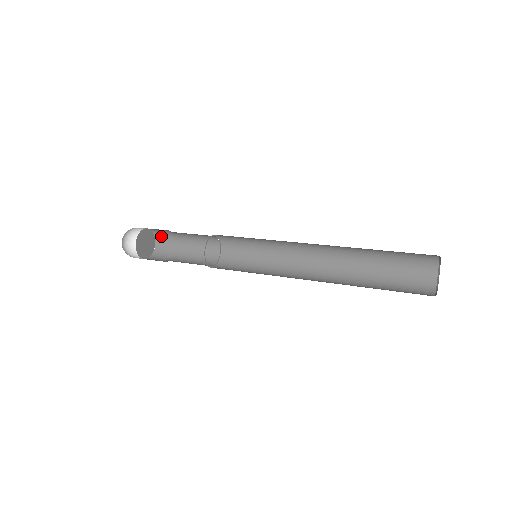
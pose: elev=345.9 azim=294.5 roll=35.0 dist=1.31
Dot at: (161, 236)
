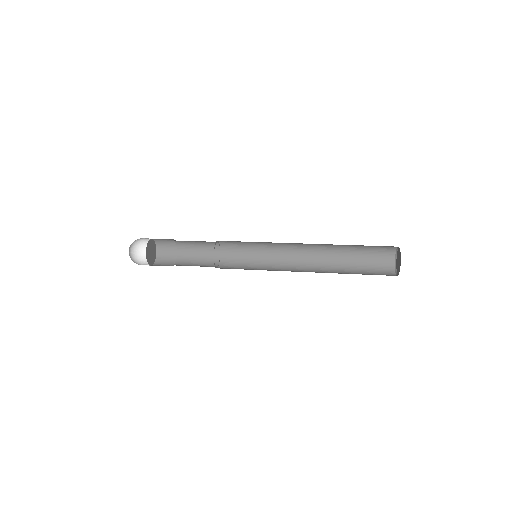
Dot at: (162, 244)
